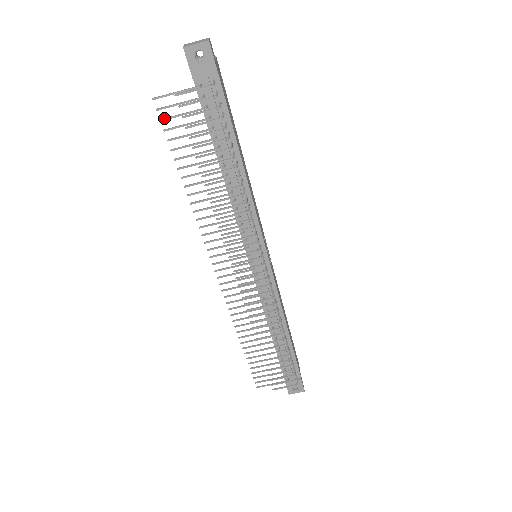
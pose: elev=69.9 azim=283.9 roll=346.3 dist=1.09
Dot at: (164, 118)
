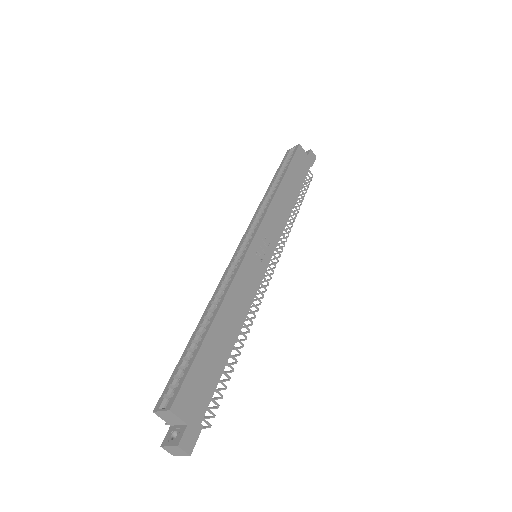
Dot at: occluded
